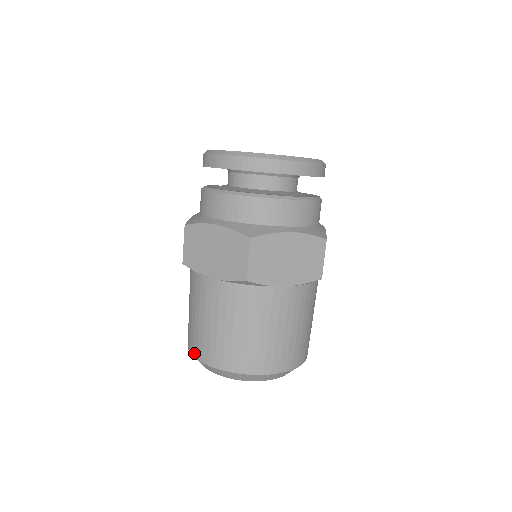
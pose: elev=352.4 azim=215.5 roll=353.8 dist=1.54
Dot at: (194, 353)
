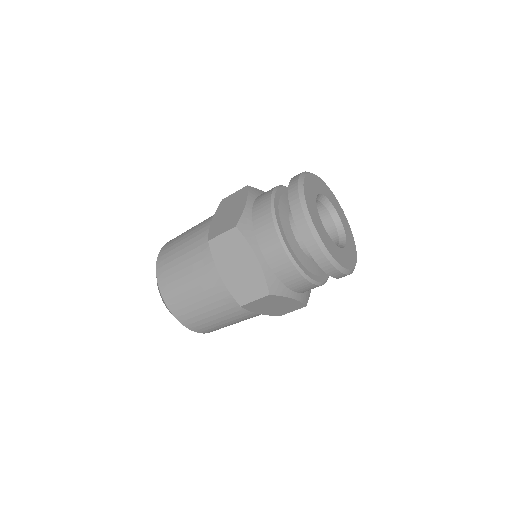
Dot at: (160, 282)
